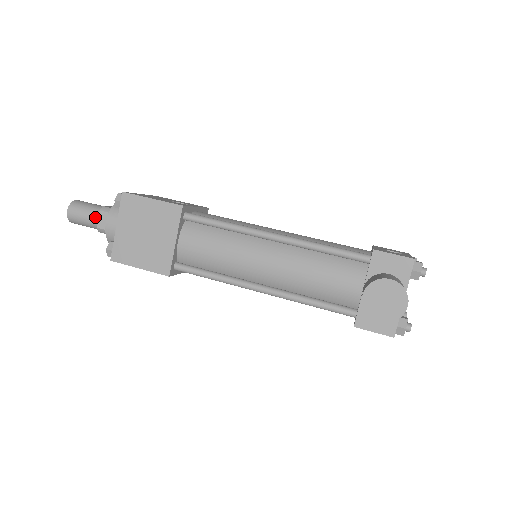
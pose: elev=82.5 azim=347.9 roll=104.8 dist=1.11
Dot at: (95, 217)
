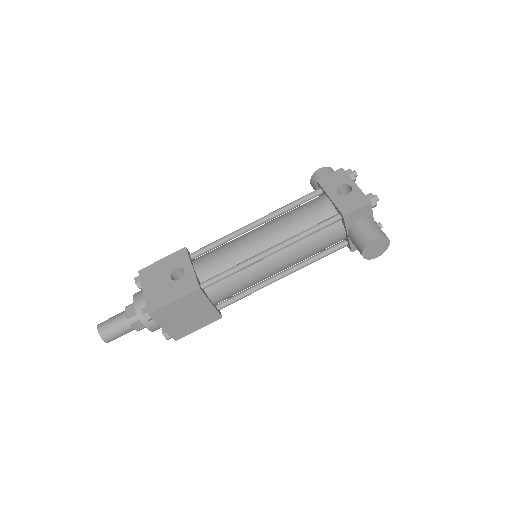
Dot at: (129, 329)
